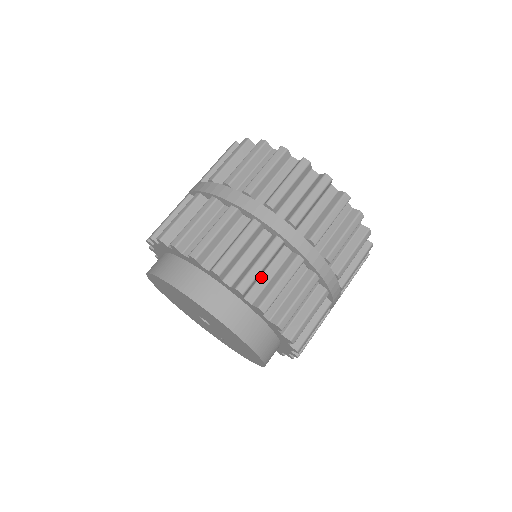
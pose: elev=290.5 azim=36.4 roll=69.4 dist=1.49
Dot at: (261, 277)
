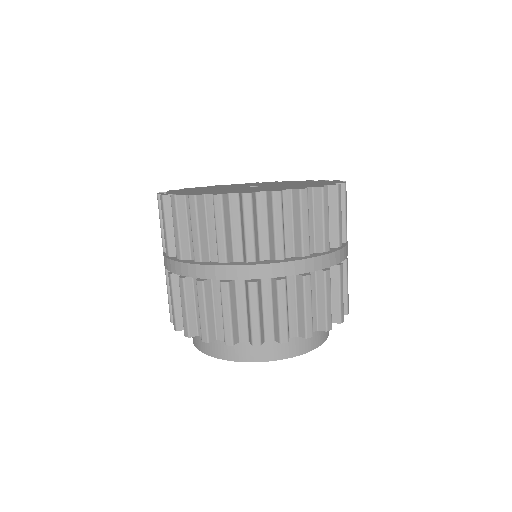
Dot at: (264, 316)
